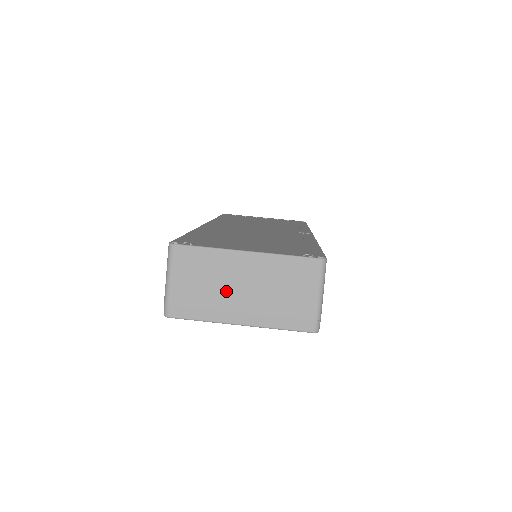
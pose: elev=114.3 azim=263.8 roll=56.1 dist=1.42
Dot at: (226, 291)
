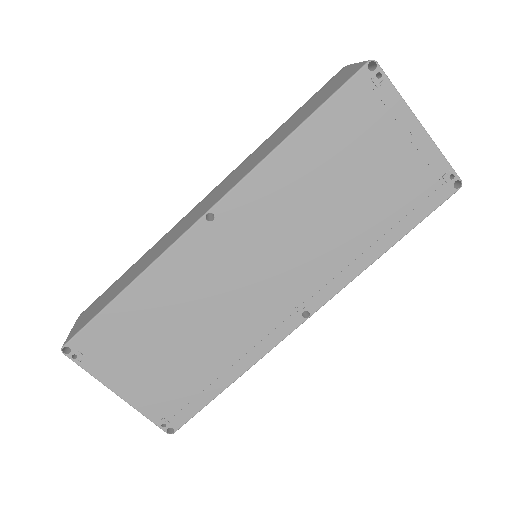
Dot at: occluded
